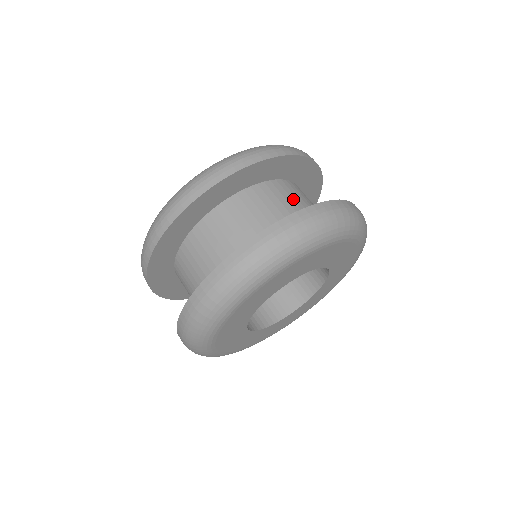
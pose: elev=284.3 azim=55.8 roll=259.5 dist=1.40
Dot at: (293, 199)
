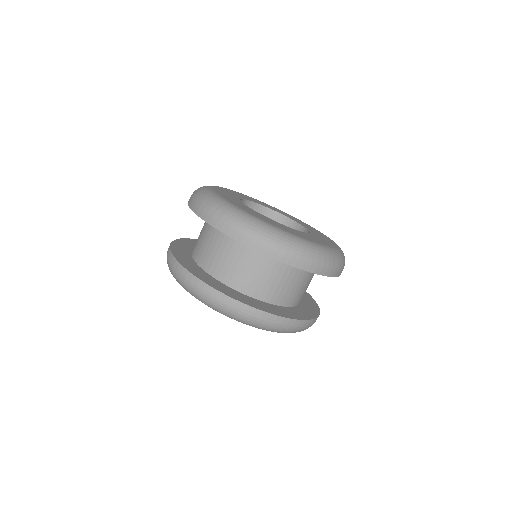
Dot at: (296, 284)
